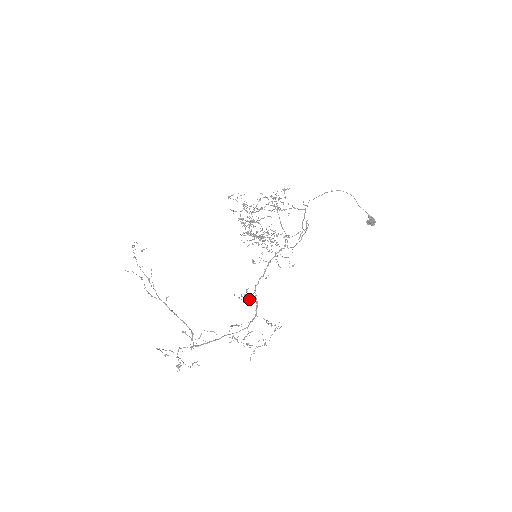
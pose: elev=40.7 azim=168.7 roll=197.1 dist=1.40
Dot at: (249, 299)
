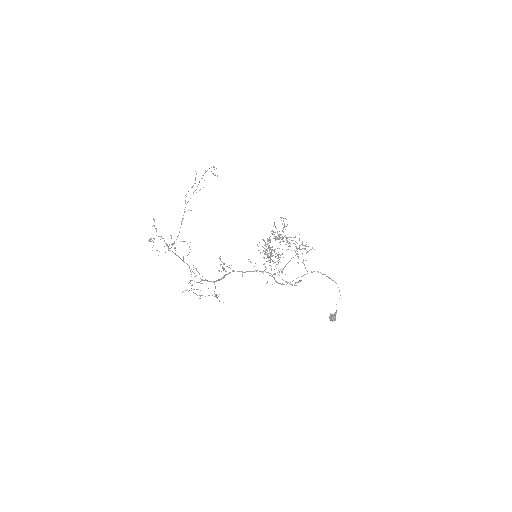
Dot at: occluded
